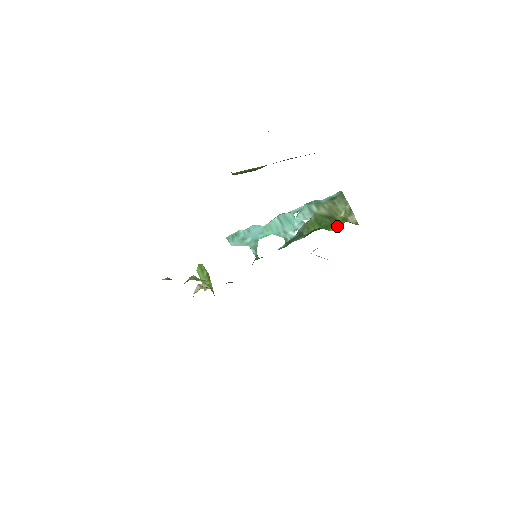
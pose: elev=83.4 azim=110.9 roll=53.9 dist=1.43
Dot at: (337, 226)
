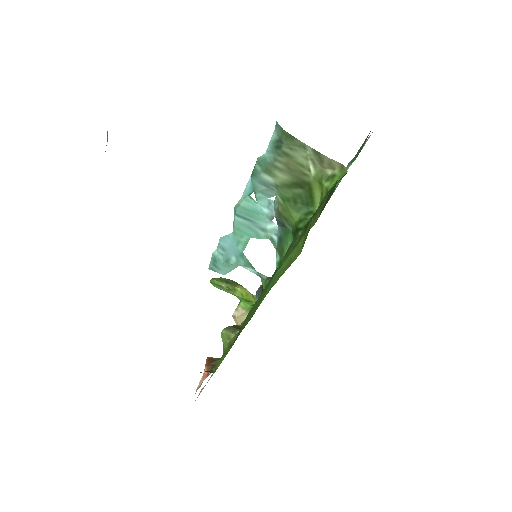
Dot at: (320, 197)
